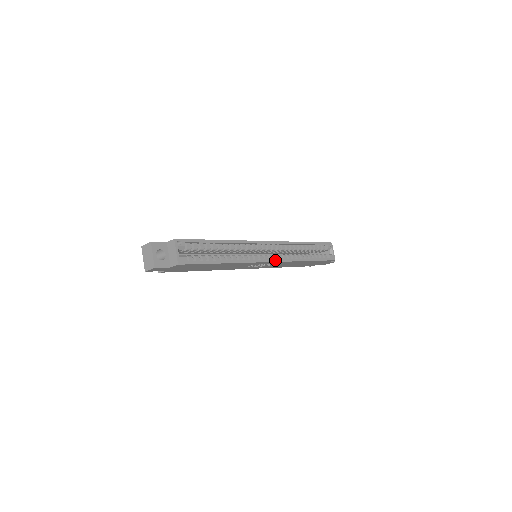
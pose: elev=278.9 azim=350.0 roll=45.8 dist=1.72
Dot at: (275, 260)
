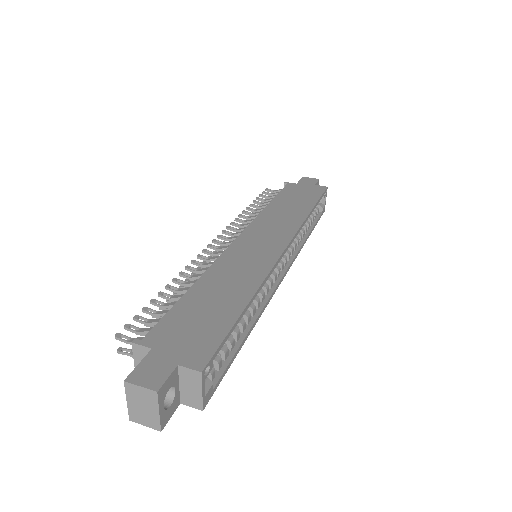
Dot at: (287, 270)
